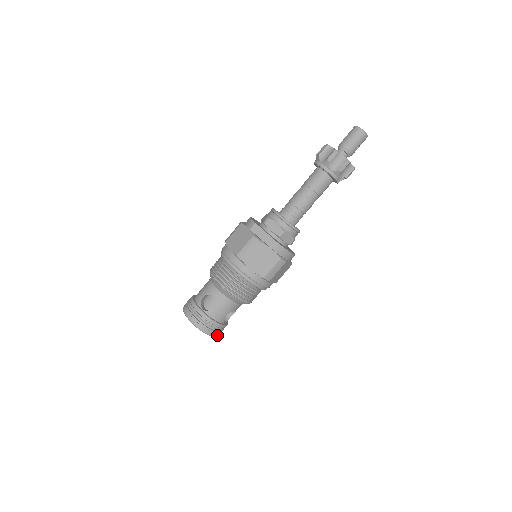
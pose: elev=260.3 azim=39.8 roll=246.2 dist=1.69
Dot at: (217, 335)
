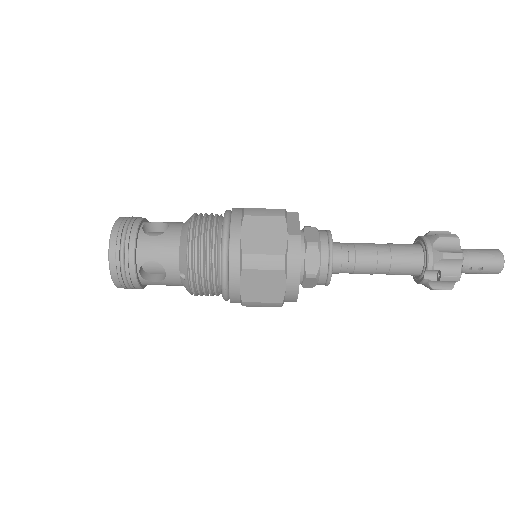
Dot at: (114, 274)
